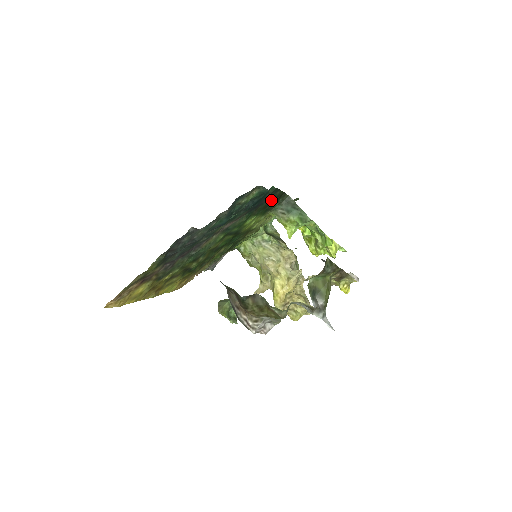
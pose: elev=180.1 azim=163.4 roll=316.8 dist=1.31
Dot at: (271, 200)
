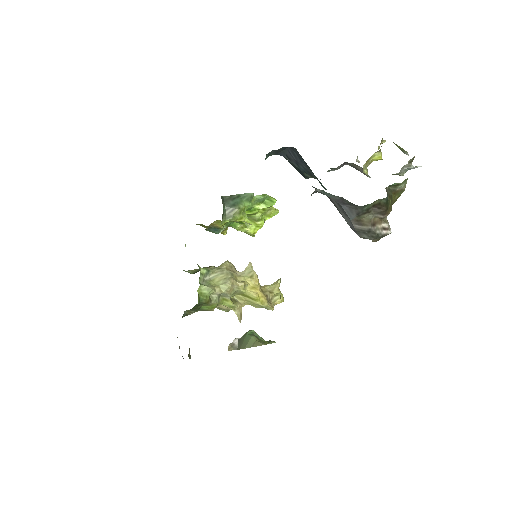
Dot at: occluded
